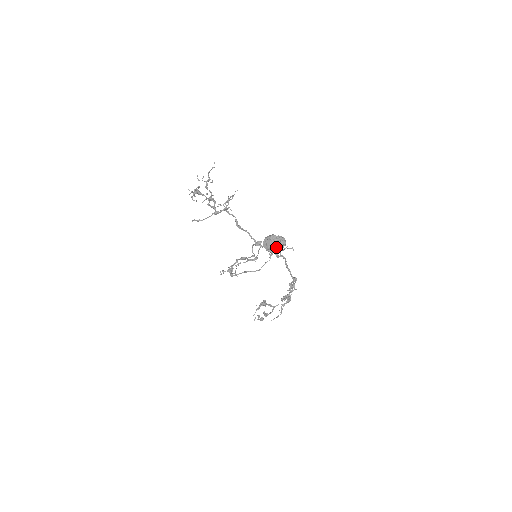
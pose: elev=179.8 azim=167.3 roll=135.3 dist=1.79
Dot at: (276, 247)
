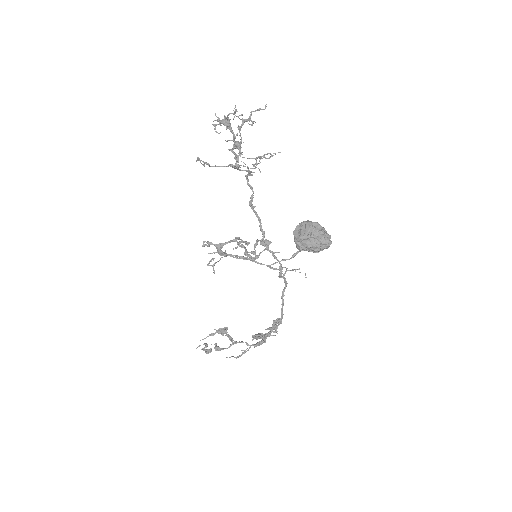
Dot at: (313, 243)
